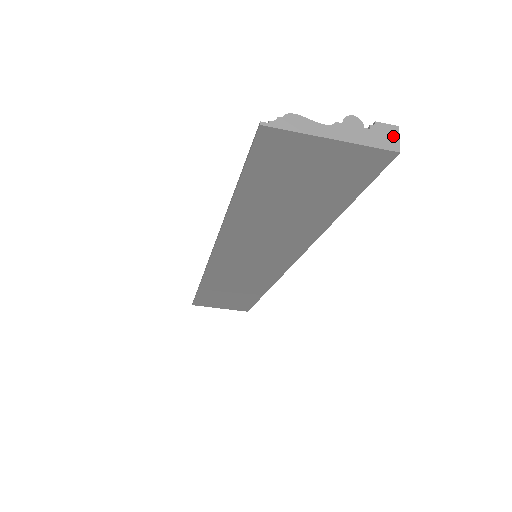
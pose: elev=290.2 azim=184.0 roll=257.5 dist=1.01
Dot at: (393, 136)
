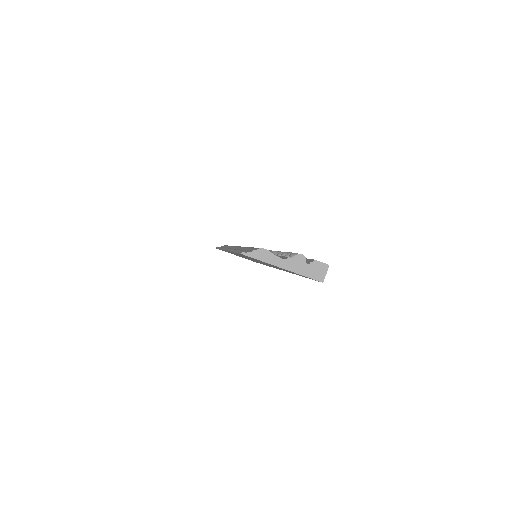
Dot at: (323, 271)
